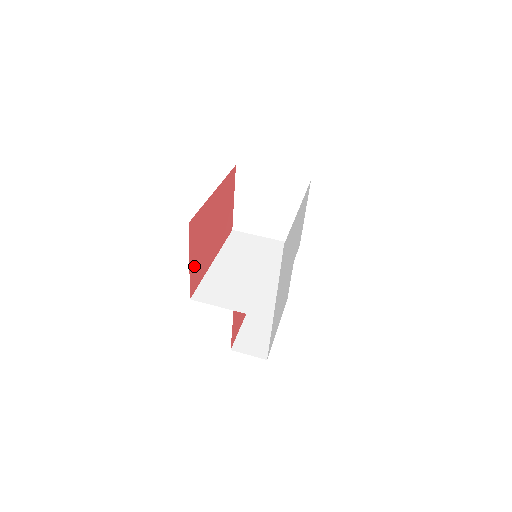
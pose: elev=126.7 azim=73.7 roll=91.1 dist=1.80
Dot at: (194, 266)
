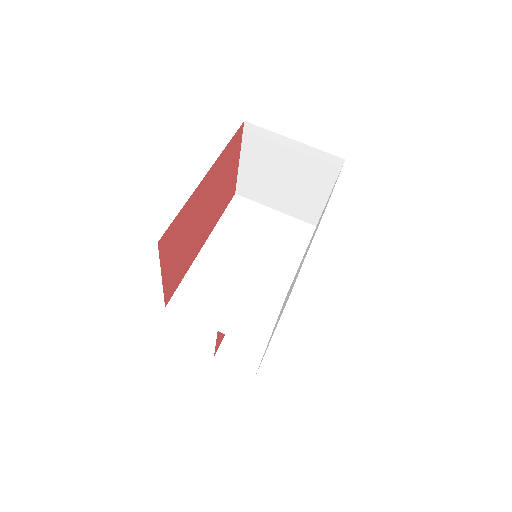
Dot at: (171, 274)
